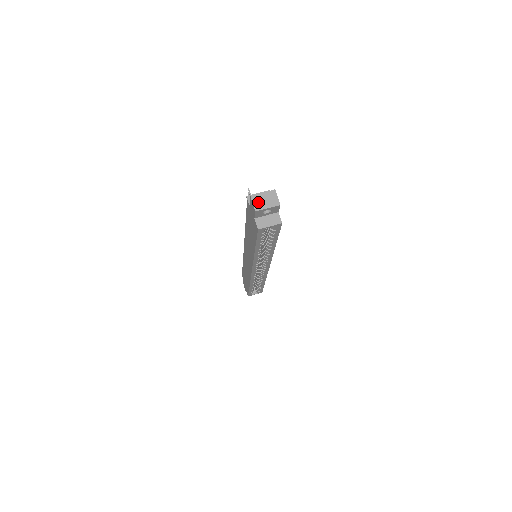
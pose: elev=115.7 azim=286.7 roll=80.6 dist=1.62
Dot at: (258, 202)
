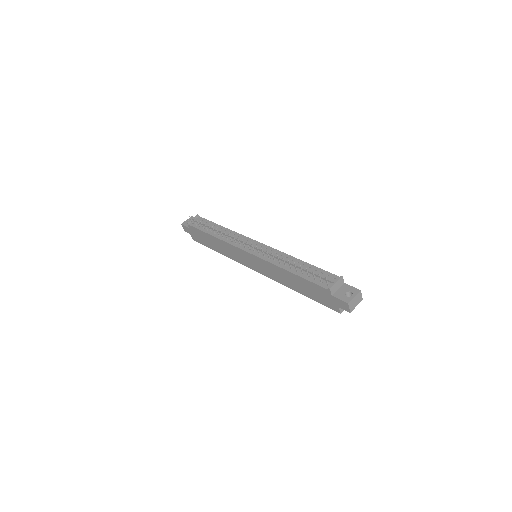
Dot at: (352, 305)
